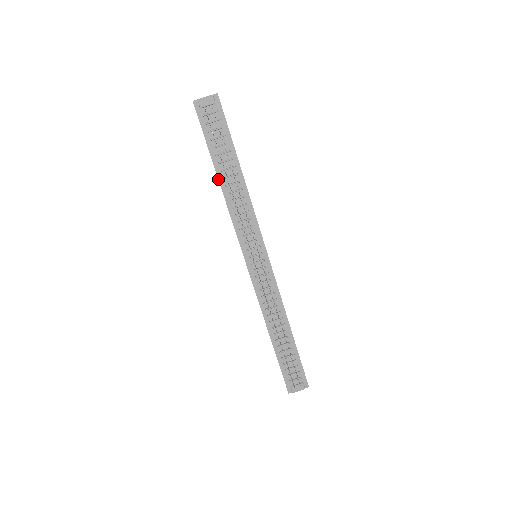
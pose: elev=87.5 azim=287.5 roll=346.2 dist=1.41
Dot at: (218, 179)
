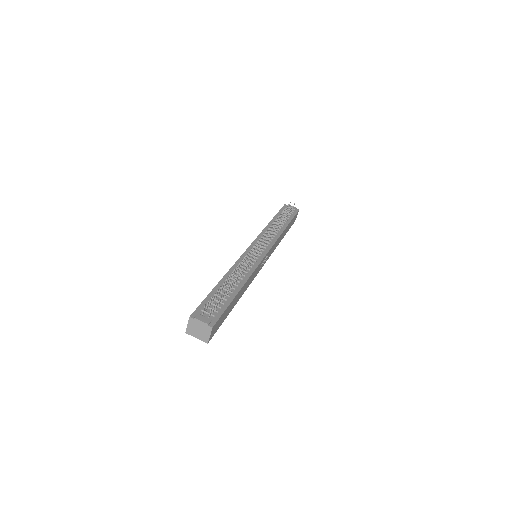
Dot at: (270, 221)
